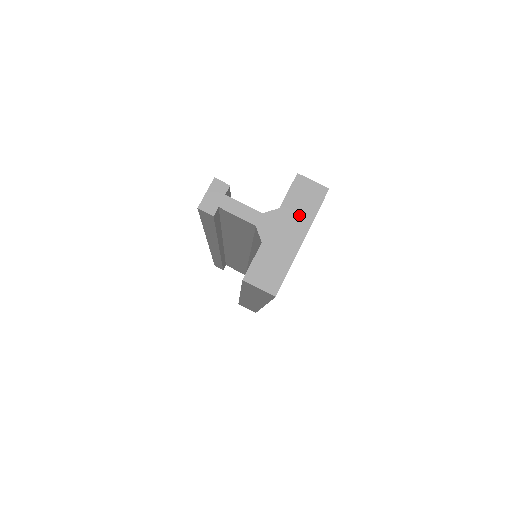
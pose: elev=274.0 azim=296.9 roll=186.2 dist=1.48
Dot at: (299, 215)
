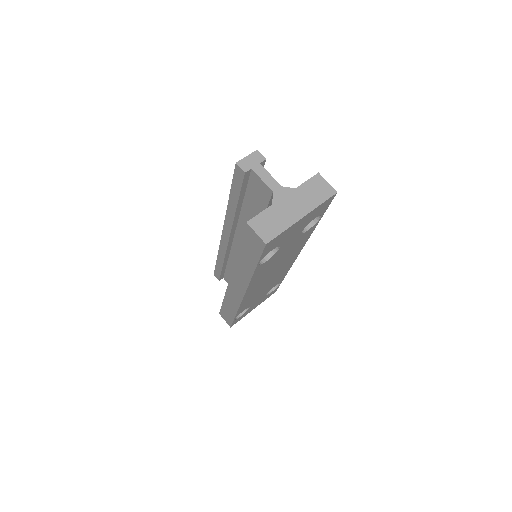
Dot at: (308, 199)
